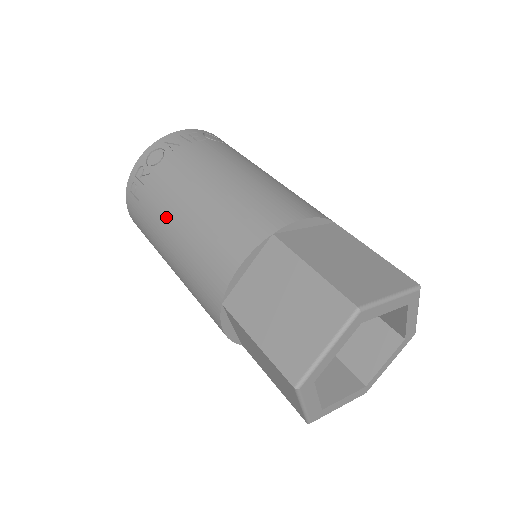
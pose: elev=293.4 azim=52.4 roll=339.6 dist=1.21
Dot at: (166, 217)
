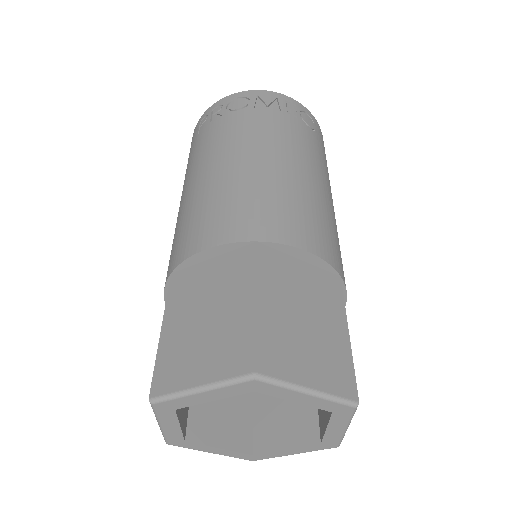
Dot at: (200, 163)
